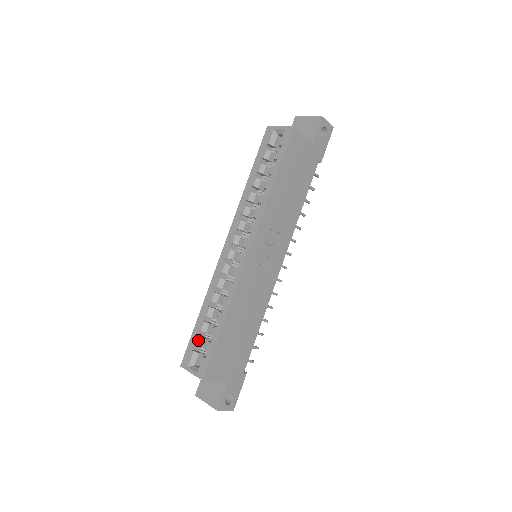
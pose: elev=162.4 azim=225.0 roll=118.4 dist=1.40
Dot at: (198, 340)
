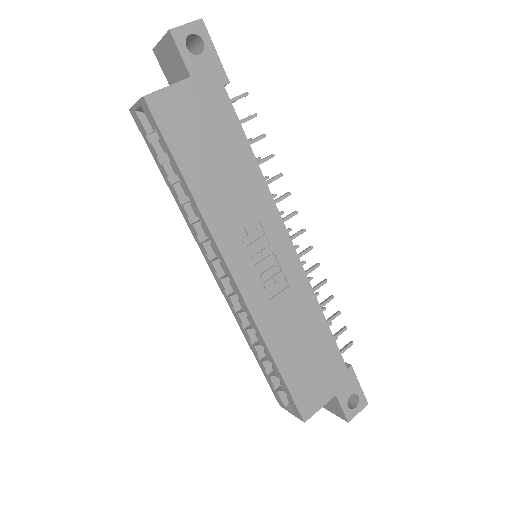
Dot at: (272, 380)
